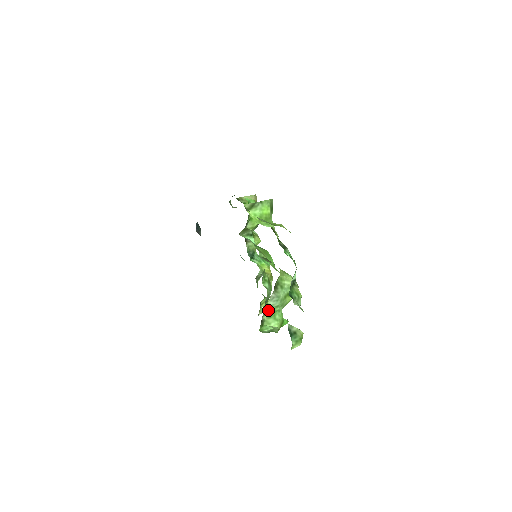
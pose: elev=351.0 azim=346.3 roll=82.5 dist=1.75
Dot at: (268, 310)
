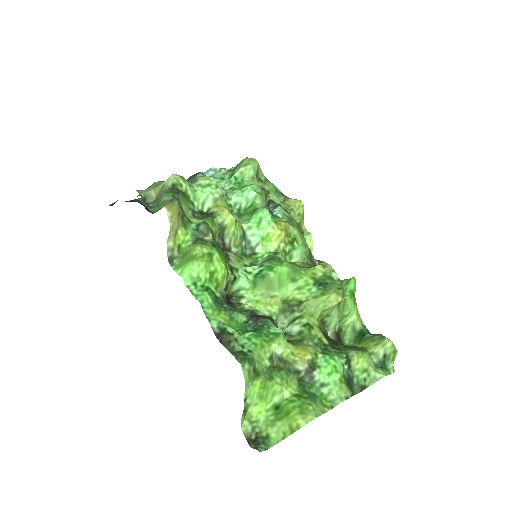
Dot at: occluded
